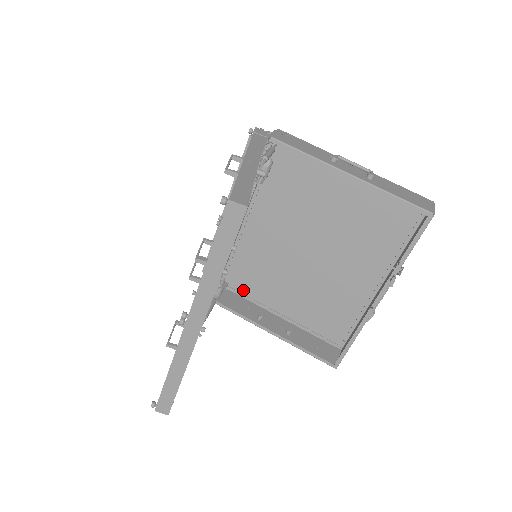
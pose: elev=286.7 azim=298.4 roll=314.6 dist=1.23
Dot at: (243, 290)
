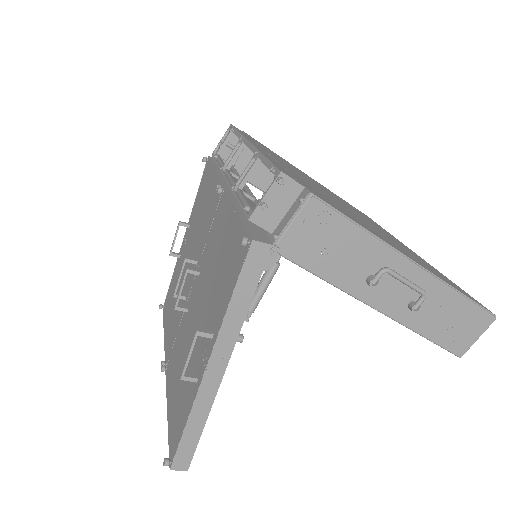
Dot at: occluded
